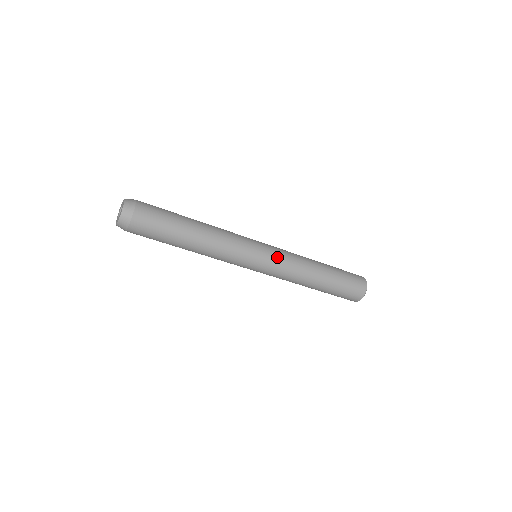
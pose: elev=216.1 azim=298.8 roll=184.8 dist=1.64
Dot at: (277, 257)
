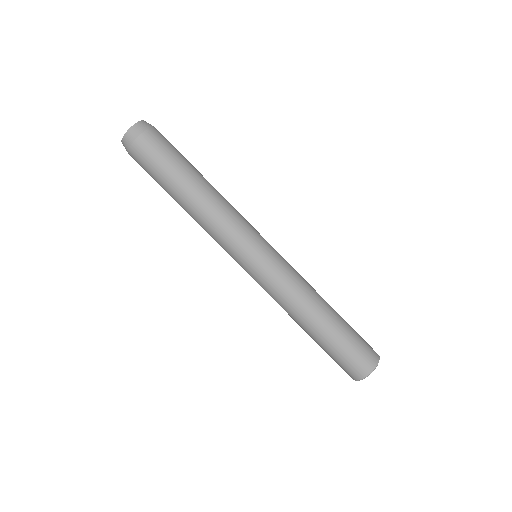
Dot at: occluded
